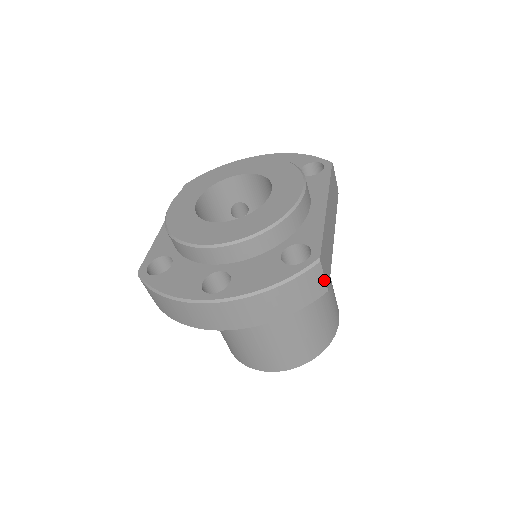
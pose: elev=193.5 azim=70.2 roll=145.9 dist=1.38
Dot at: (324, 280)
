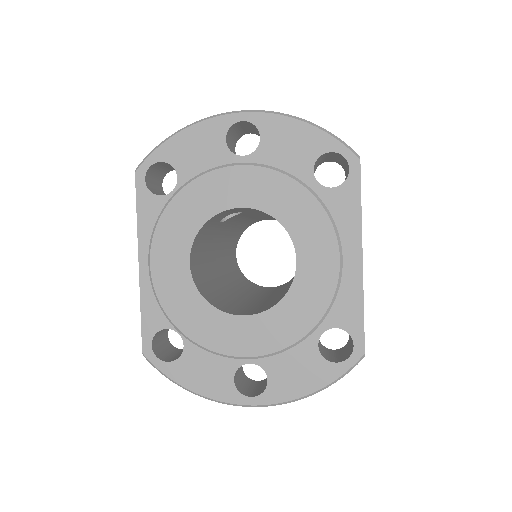
Dot at: occluded
